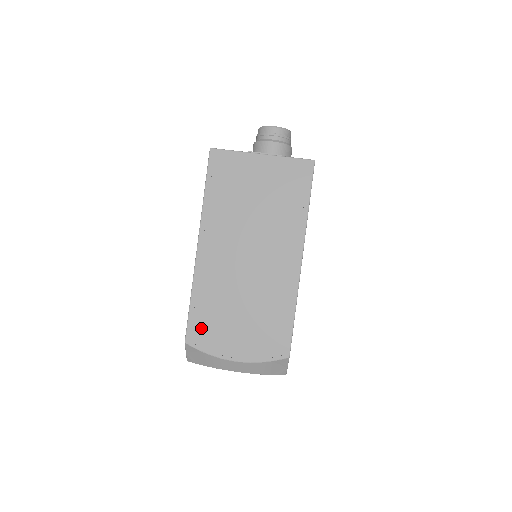
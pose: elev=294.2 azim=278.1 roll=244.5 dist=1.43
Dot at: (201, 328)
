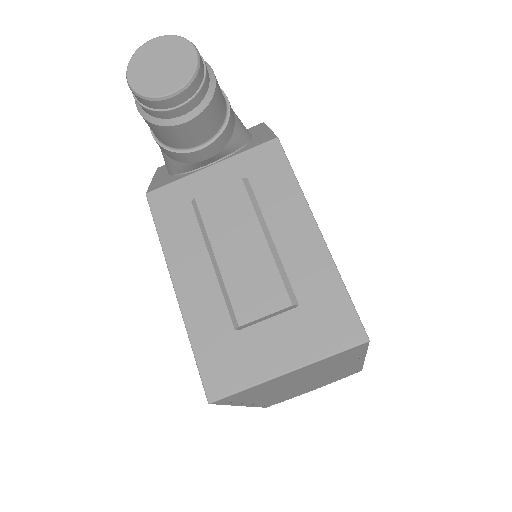
Dot at: (276, 402)
